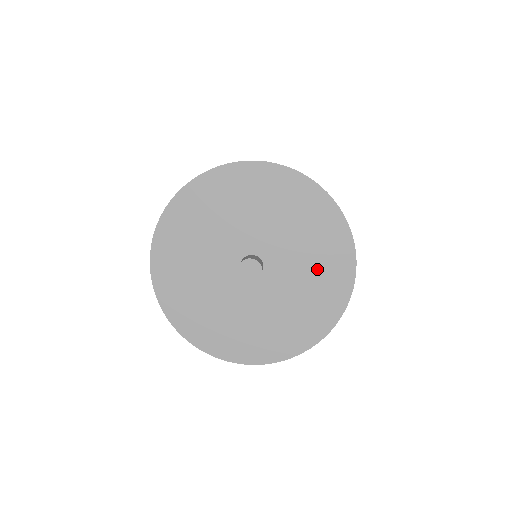
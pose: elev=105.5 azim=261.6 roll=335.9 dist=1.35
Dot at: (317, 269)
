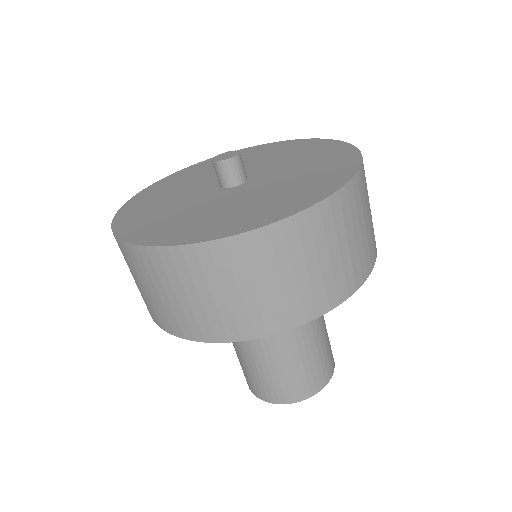
Dot at: (289, 154)
